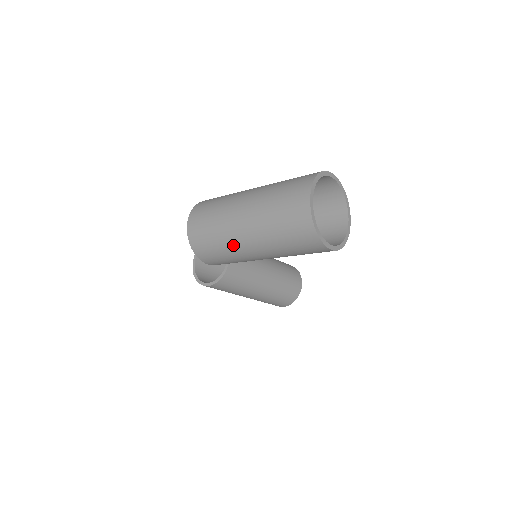
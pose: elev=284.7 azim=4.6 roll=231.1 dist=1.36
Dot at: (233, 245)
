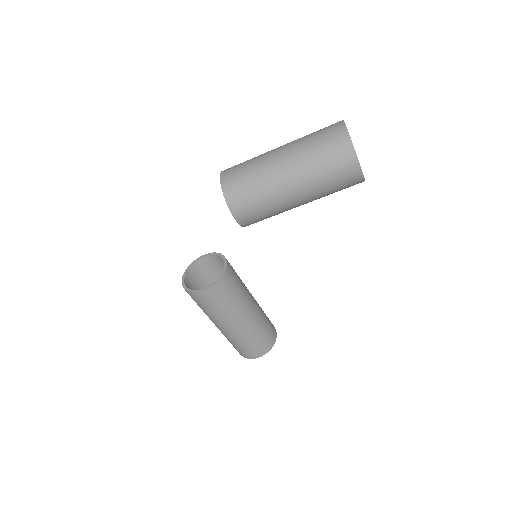
Dot at: (270, 180)
